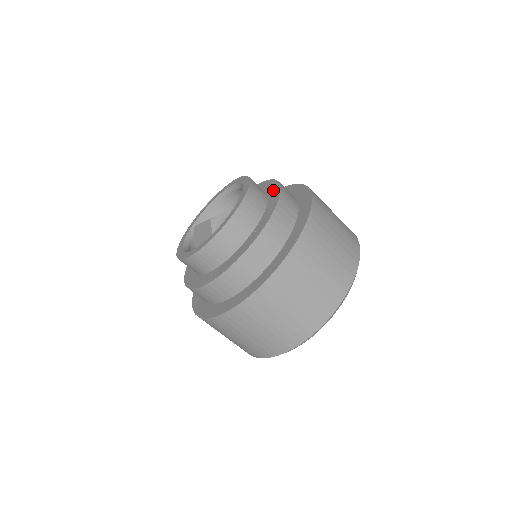
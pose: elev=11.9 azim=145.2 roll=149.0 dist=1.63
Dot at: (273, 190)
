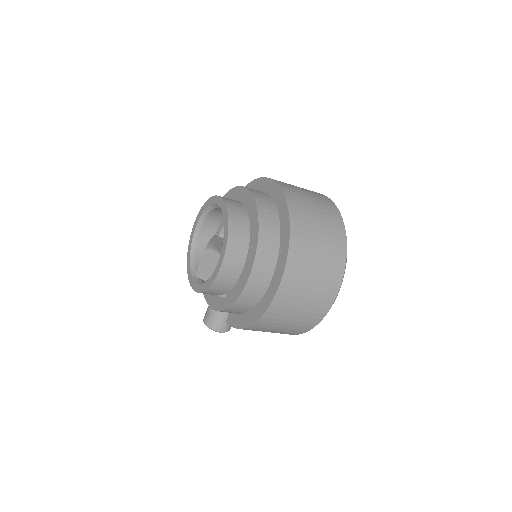
Dot at: (229, 197)
